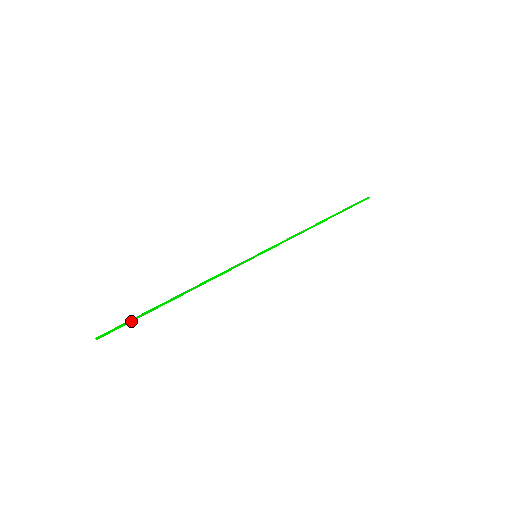
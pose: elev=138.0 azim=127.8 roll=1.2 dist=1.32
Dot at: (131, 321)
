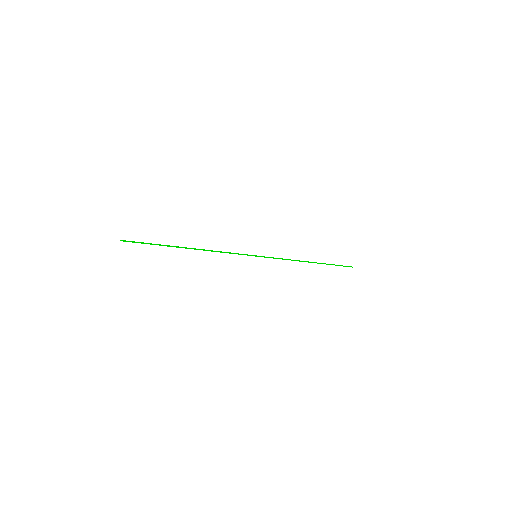
Dot at: (150, 244)
